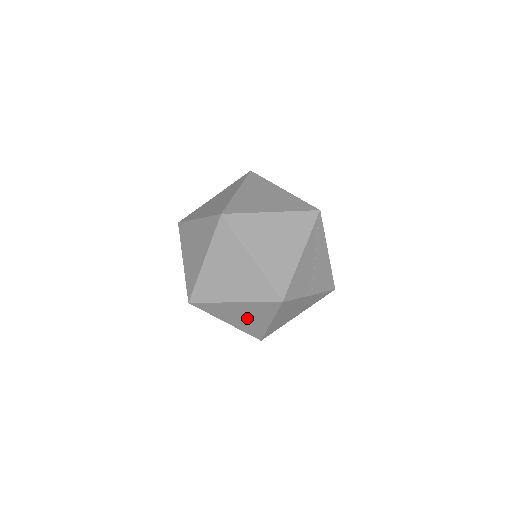
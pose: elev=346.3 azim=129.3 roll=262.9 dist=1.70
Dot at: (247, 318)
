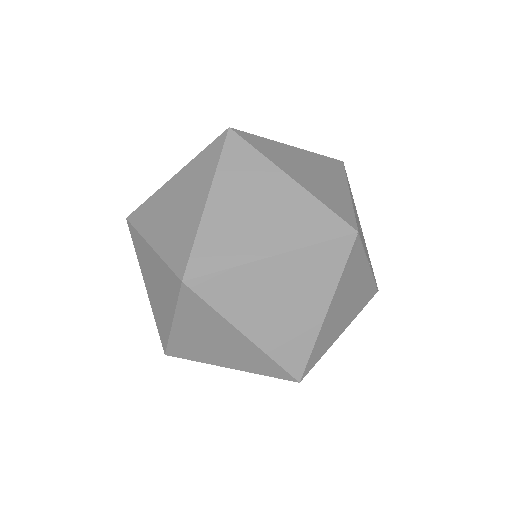
Dot at: (287, 307)
